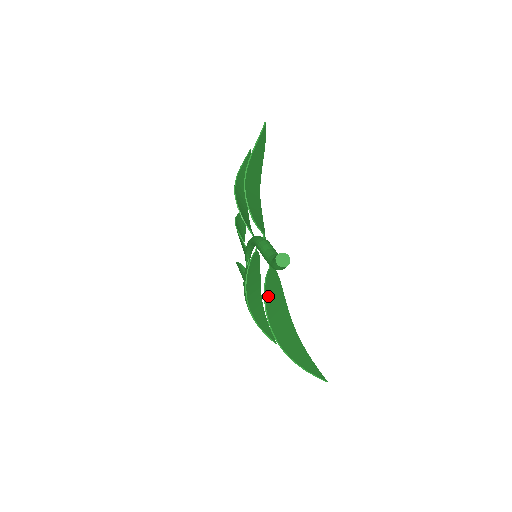
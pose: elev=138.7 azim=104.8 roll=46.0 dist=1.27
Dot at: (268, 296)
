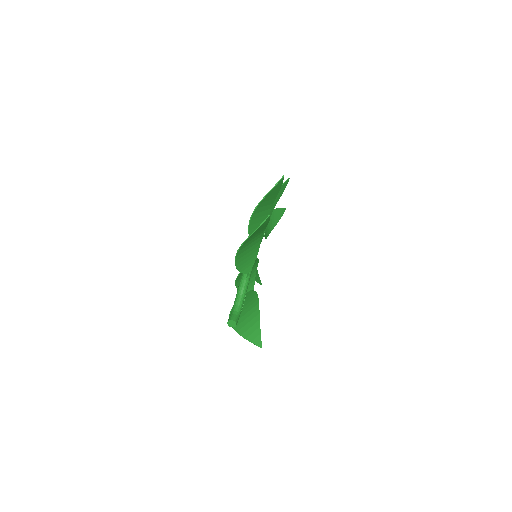
Dot at: occluded
